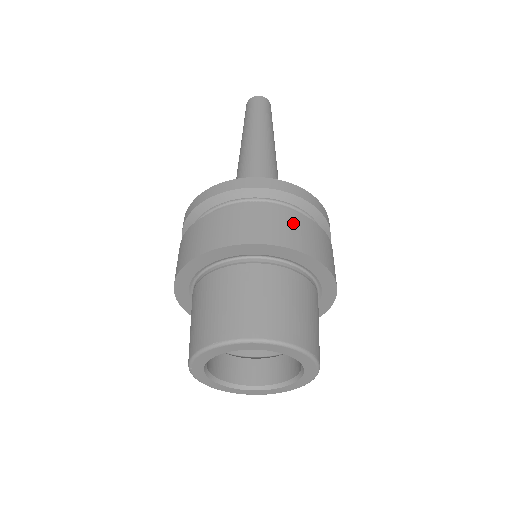
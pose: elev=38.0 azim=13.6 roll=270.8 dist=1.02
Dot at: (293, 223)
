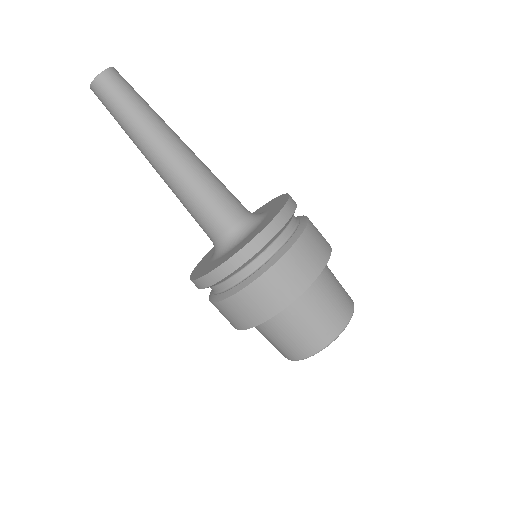
Dot at: (301, 257)
